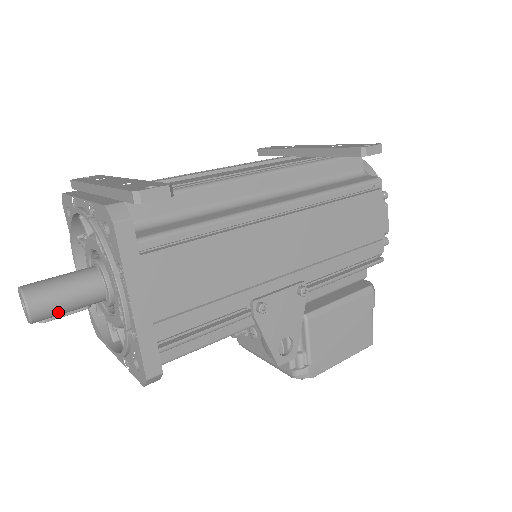
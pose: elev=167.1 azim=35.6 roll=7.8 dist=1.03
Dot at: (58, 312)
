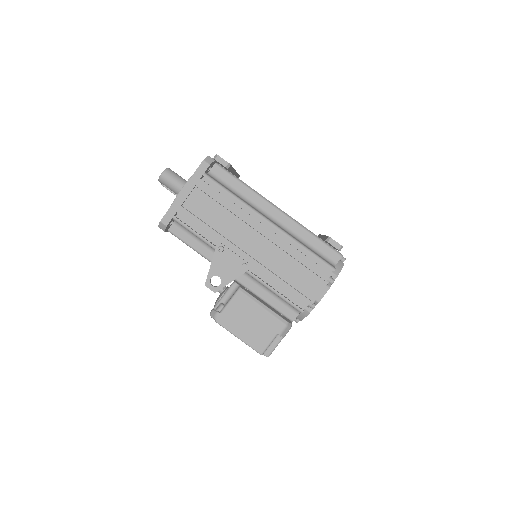
Dot at: (168, 185)
